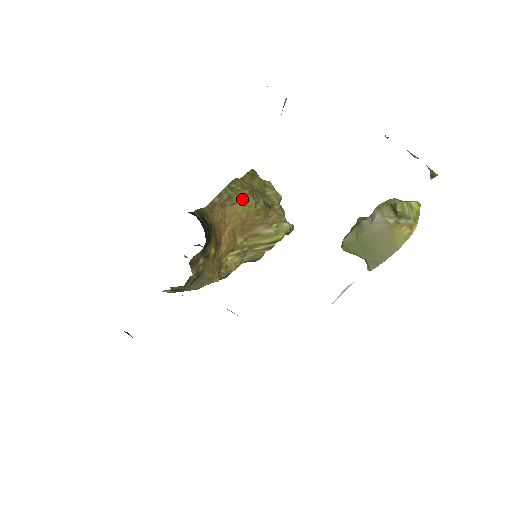
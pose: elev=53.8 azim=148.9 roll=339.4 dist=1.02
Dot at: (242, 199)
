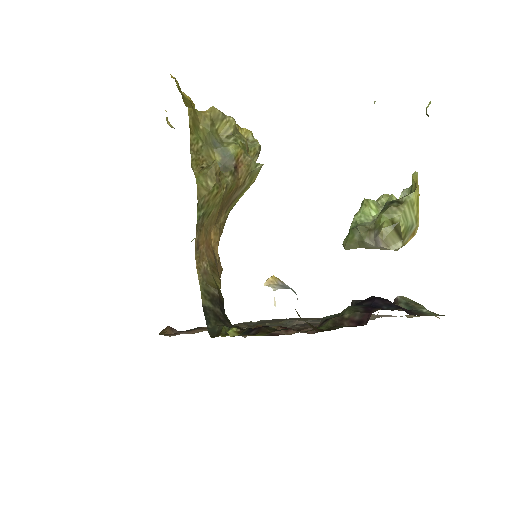
Dot at: (214, 203)
